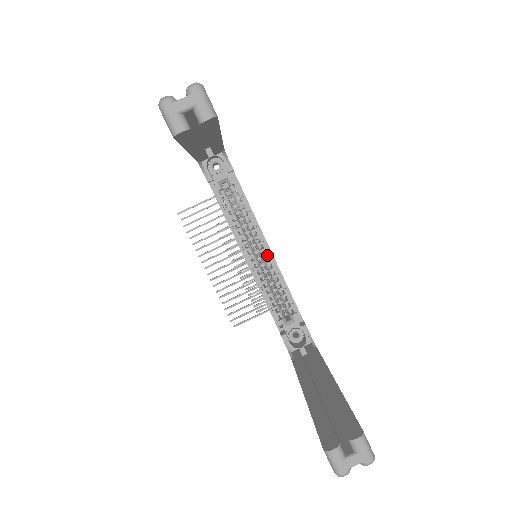
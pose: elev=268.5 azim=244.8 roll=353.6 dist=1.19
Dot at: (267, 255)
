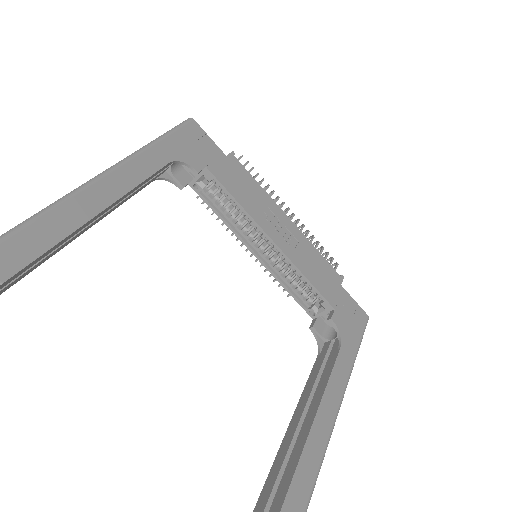
Dot at: (275, 247)
